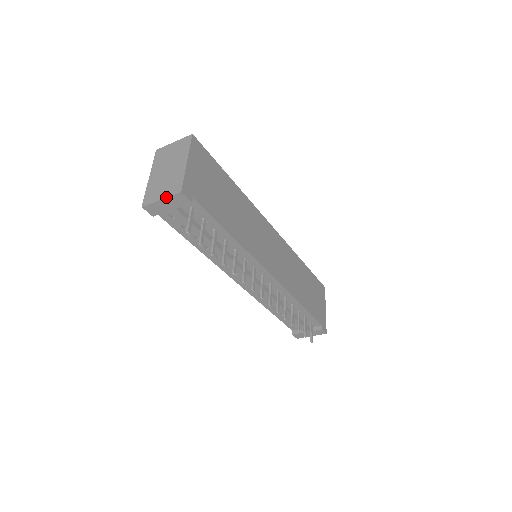
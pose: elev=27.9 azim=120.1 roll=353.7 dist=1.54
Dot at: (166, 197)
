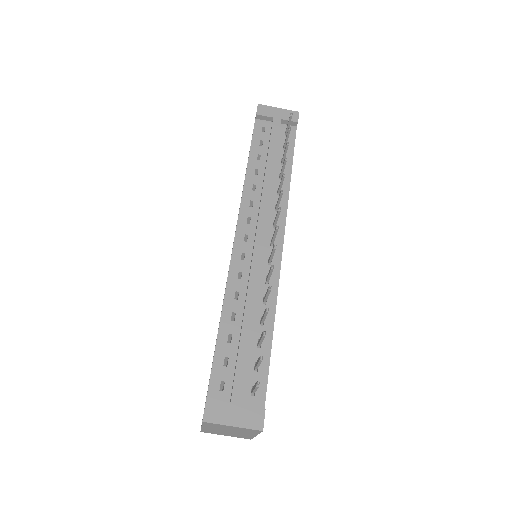
Dot at: (284, 109)
